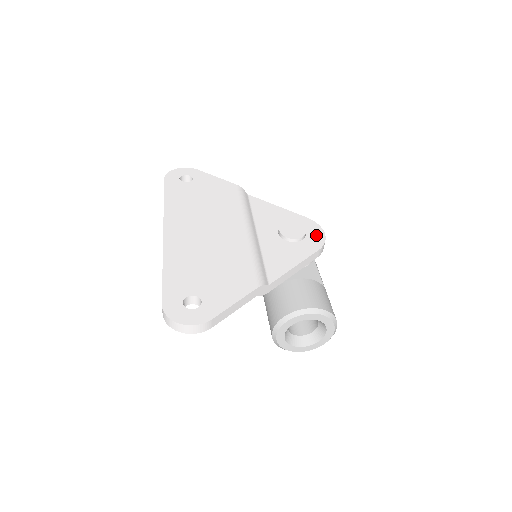
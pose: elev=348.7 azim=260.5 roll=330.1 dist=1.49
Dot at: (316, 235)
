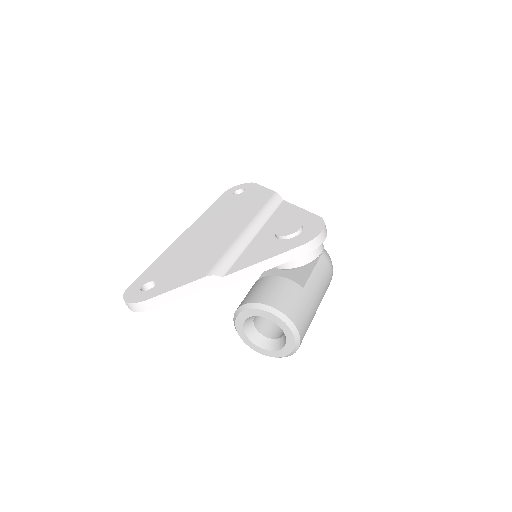
Dot at: (311, 232)
